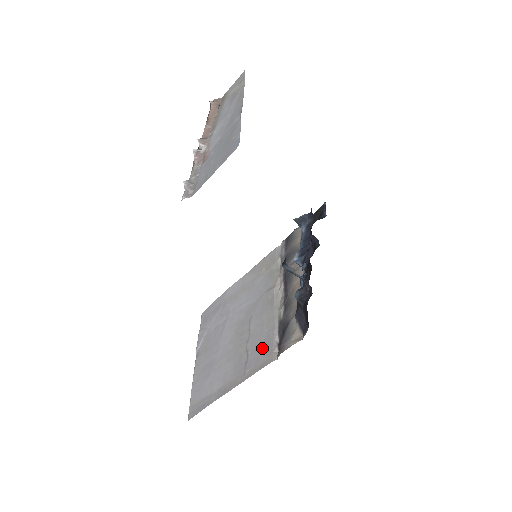
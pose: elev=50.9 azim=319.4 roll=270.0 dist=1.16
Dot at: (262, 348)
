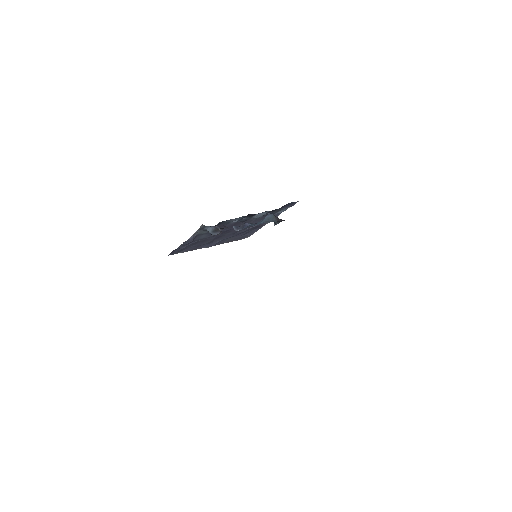
Dot at: occluded
